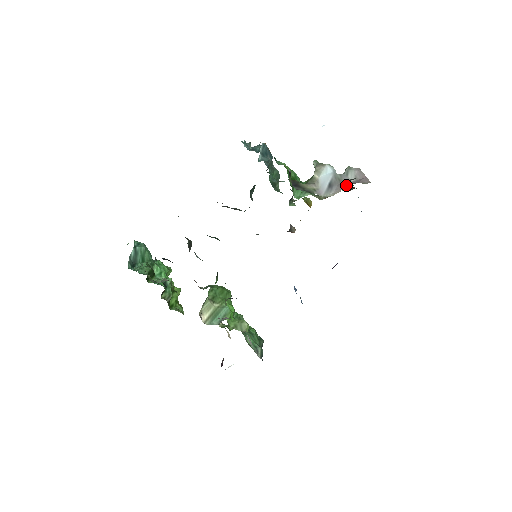
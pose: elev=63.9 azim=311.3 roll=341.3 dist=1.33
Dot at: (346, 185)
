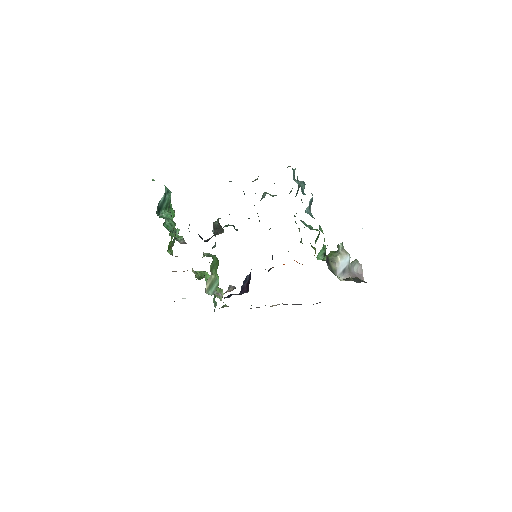
Dot at: (352, 277)
